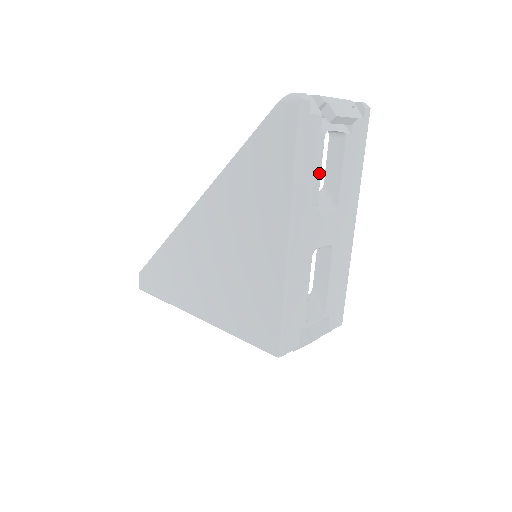
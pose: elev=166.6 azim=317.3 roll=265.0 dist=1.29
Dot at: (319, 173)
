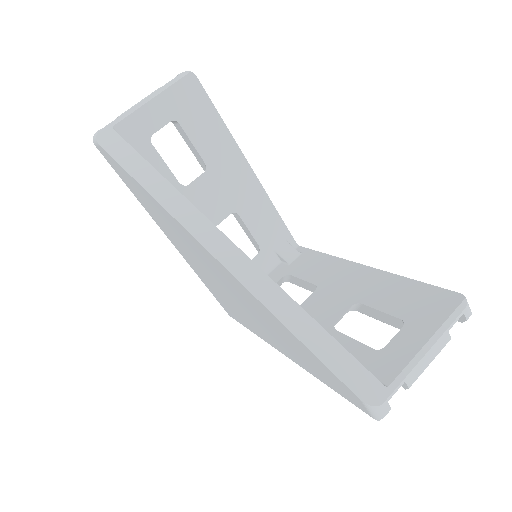
Dot at: occluded
